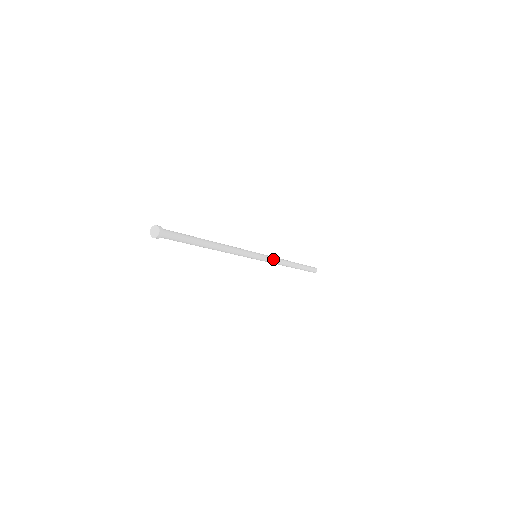
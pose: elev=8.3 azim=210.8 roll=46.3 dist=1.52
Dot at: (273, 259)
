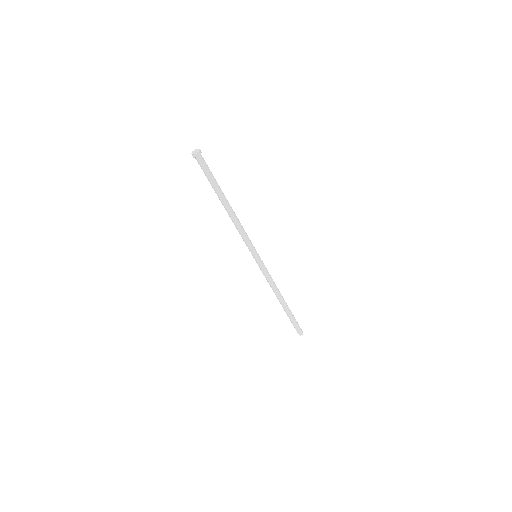
Dot at: (267, 272)
